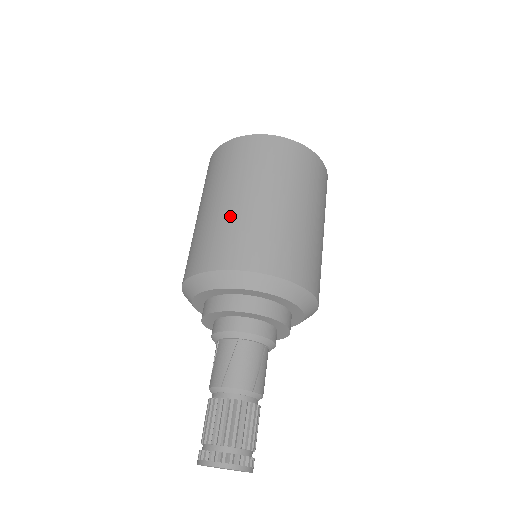
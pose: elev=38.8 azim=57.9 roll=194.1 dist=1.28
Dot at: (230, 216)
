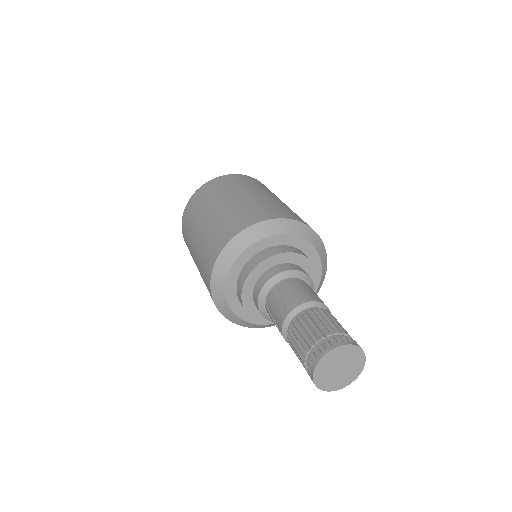
Dot at: (269, 200)
